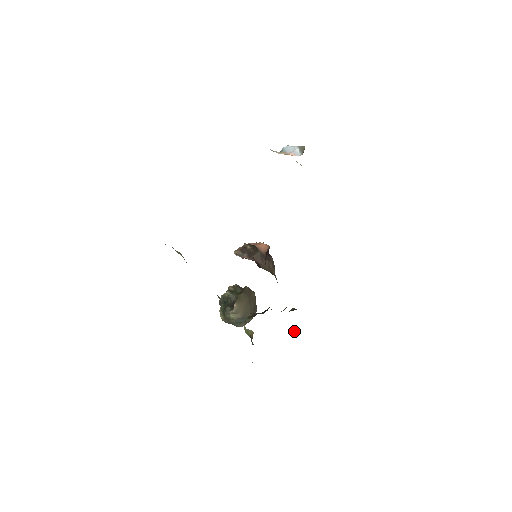
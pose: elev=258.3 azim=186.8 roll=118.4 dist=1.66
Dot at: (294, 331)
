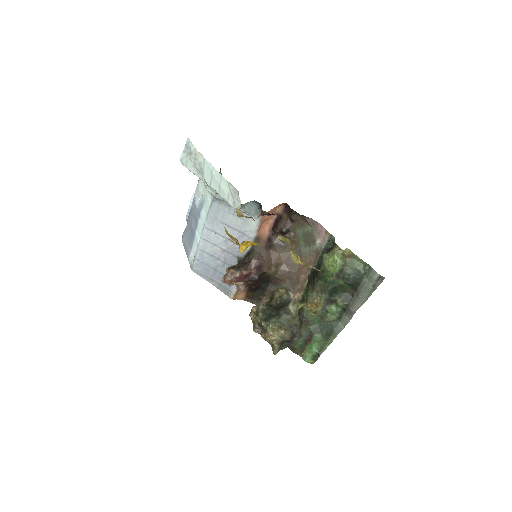
Dot at: (307, 362)
